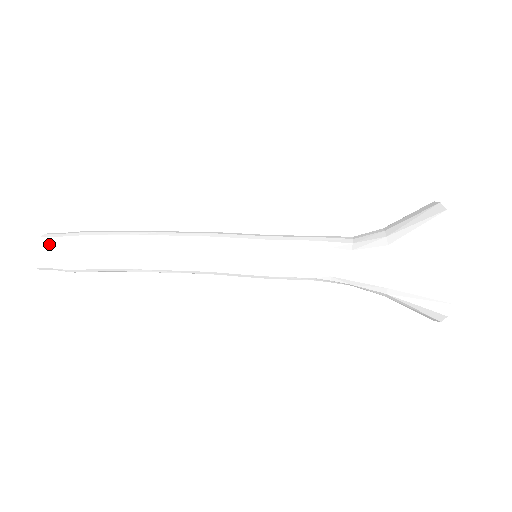
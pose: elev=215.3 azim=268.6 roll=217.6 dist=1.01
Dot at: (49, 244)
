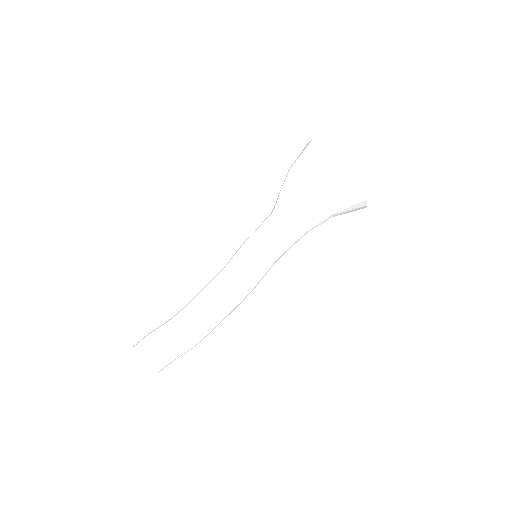
Dot at: occluded
